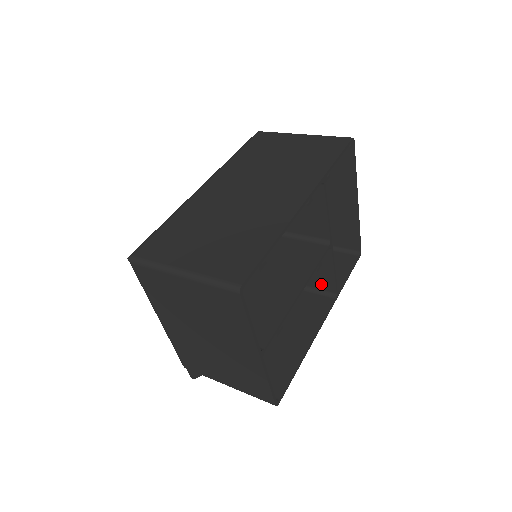
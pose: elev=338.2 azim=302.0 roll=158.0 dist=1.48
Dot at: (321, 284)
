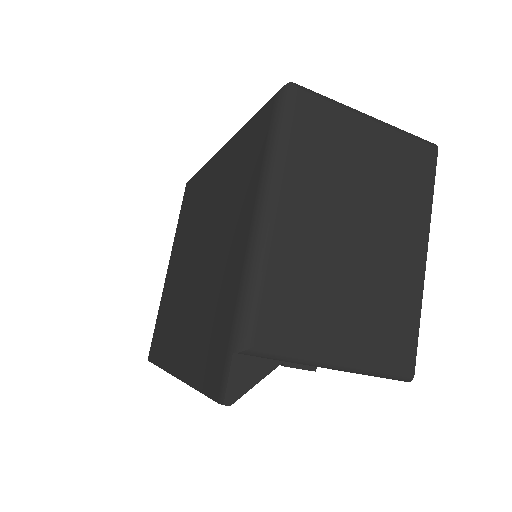
Dot at: occluded
